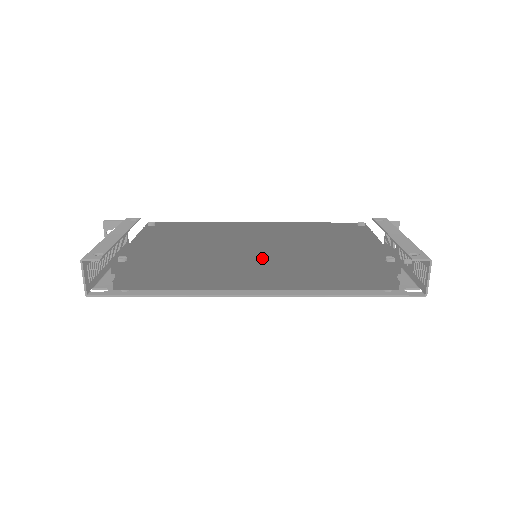
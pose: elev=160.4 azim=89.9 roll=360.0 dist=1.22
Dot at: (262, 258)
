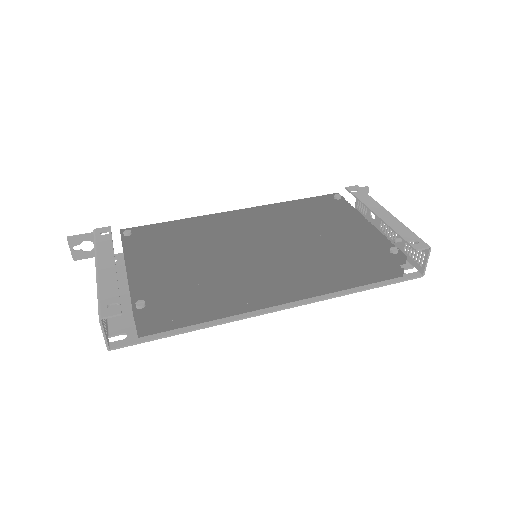
Dot at: (279, 270)
